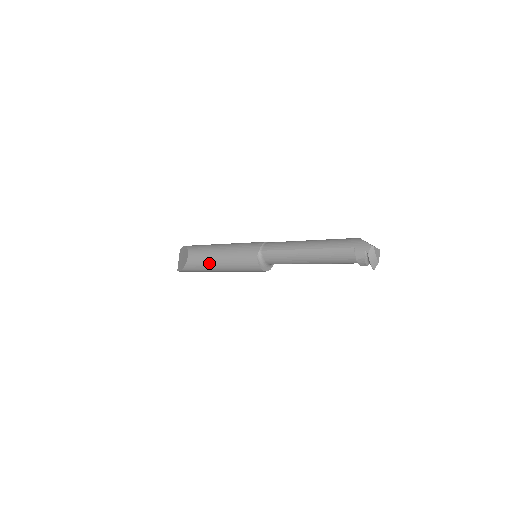
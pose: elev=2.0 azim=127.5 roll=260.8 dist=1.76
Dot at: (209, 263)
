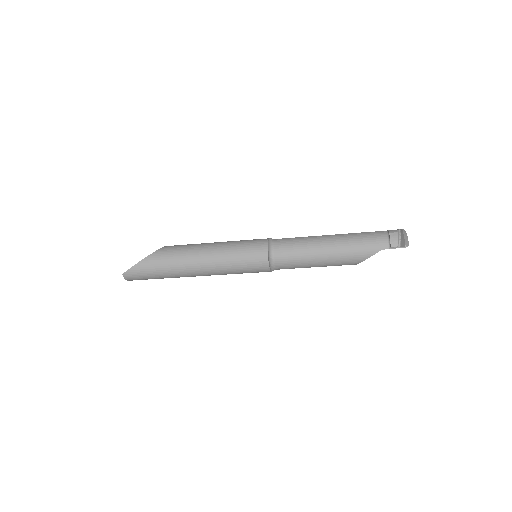
Dot at: (196, 247)
